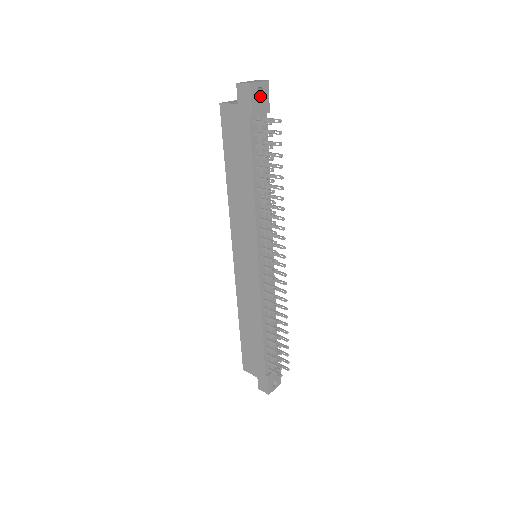
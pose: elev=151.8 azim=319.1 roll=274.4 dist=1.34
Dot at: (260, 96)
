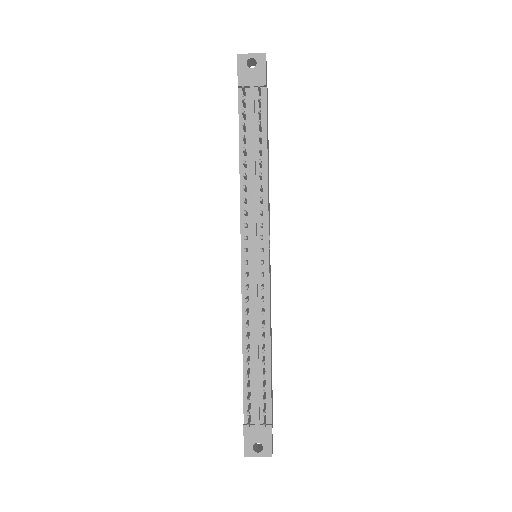
Dot at: (253, 68)
